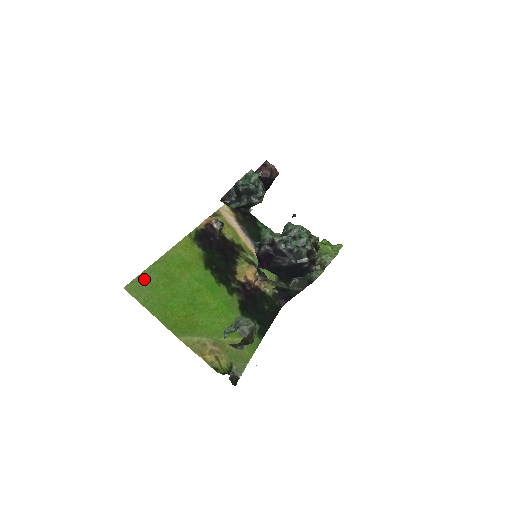
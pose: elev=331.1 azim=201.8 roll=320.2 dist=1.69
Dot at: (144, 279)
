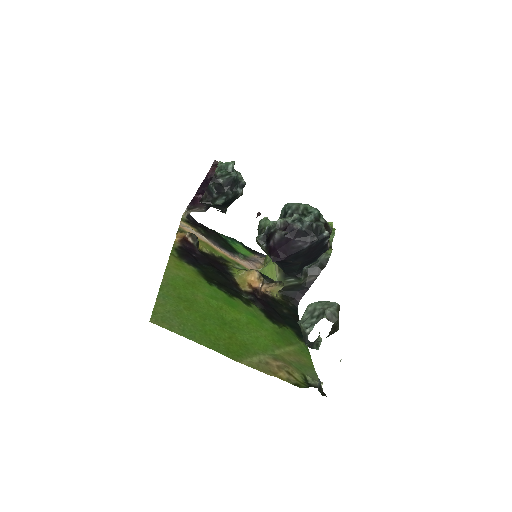
Dot at: (163, 307)
